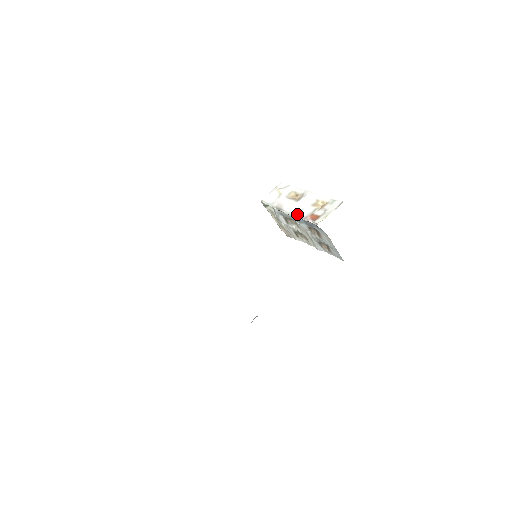
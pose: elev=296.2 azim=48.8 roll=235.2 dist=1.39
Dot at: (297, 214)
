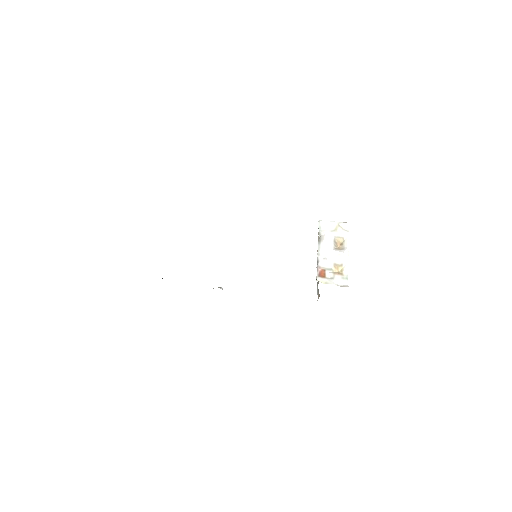
Dot at: (320, 258)
